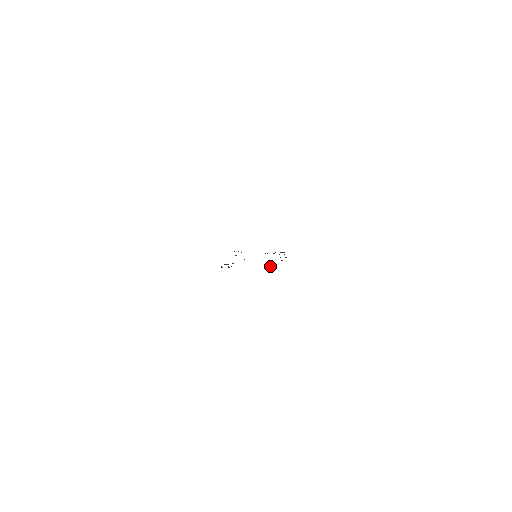
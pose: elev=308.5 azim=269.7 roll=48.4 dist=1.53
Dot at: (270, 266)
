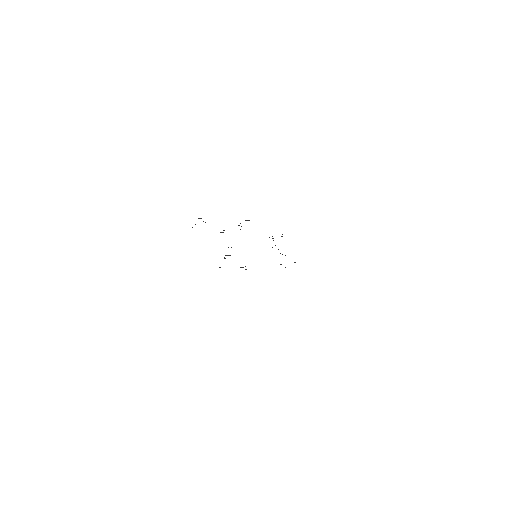
Dot at: occluded
